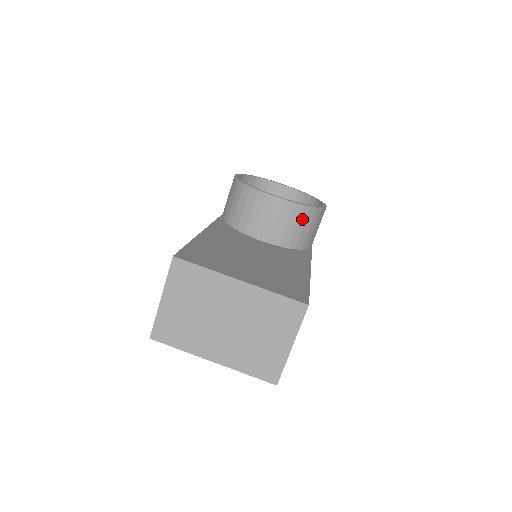
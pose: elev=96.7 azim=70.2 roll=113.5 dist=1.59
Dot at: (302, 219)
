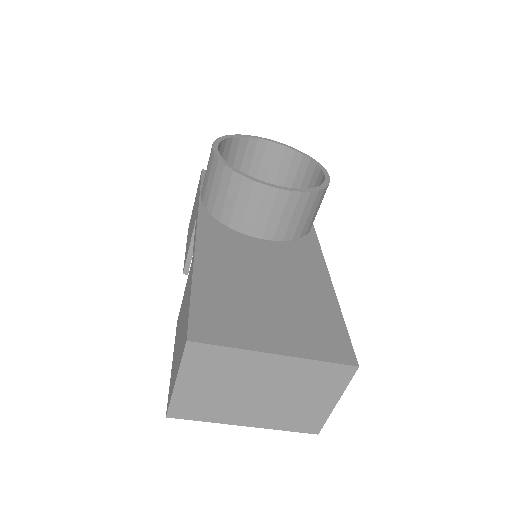
Dot at: (308, 206)
